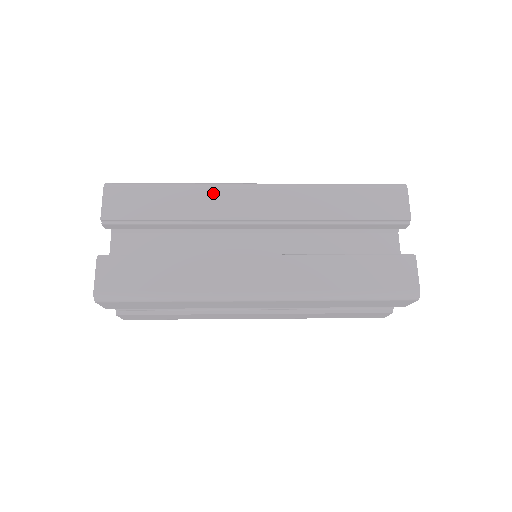
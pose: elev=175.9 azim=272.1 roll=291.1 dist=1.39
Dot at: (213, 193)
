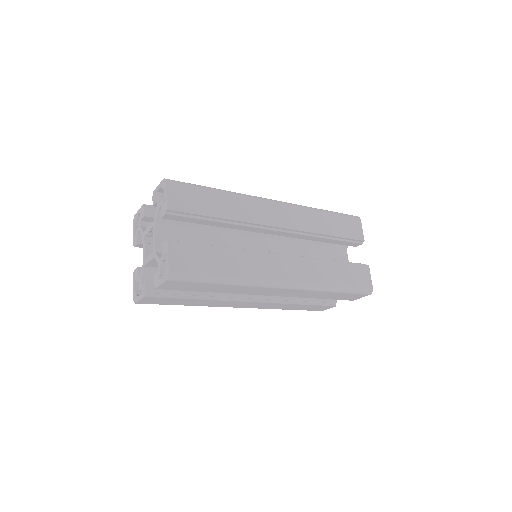
Dot at: (248, 202)
